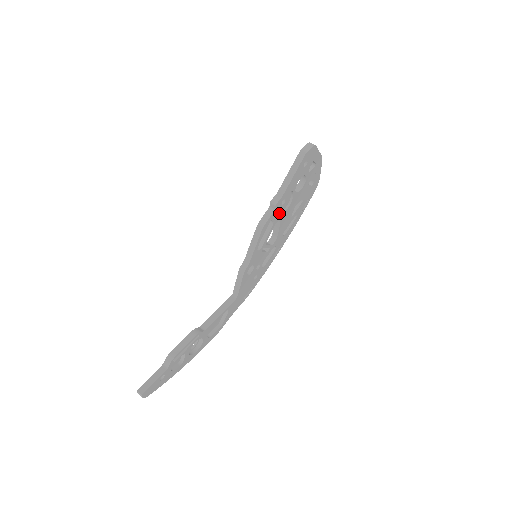
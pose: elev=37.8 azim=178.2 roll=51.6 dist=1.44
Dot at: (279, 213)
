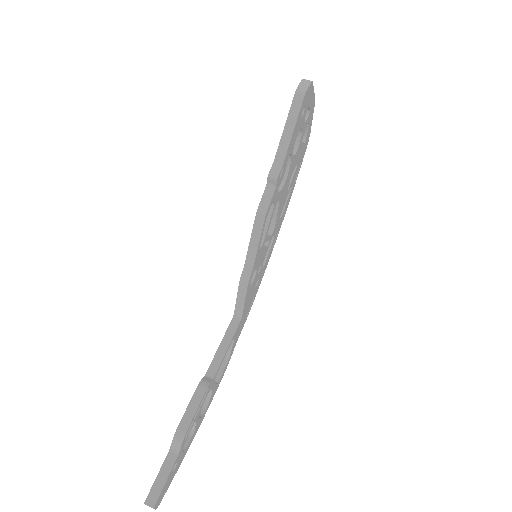
Dot at: occluded
